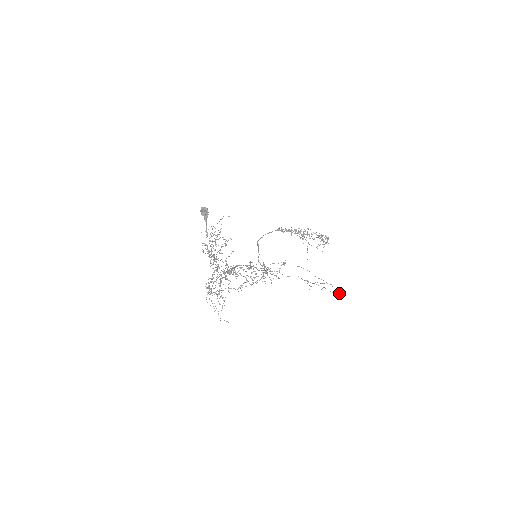
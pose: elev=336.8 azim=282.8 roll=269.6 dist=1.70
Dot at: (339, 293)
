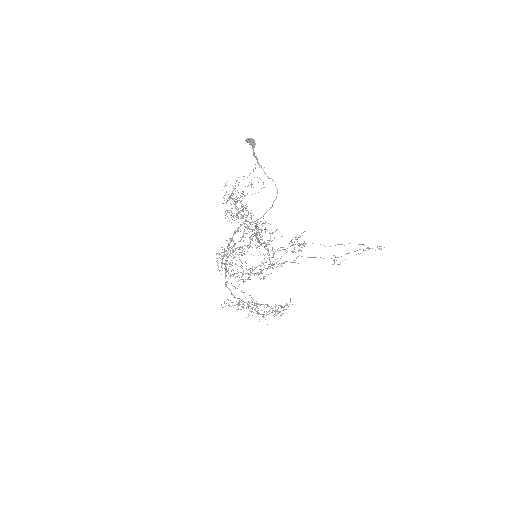
Dot at: (384, 247)
